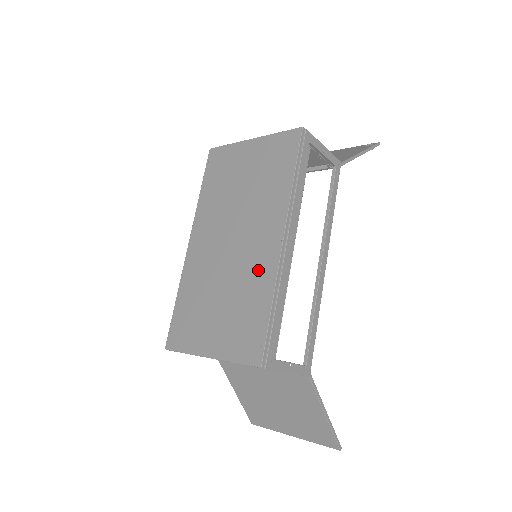
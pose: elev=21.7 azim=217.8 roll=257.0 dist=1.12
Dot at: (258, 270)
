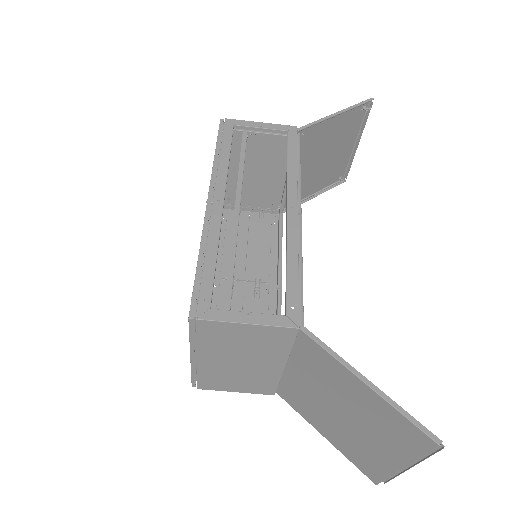
Dot at: occluded
